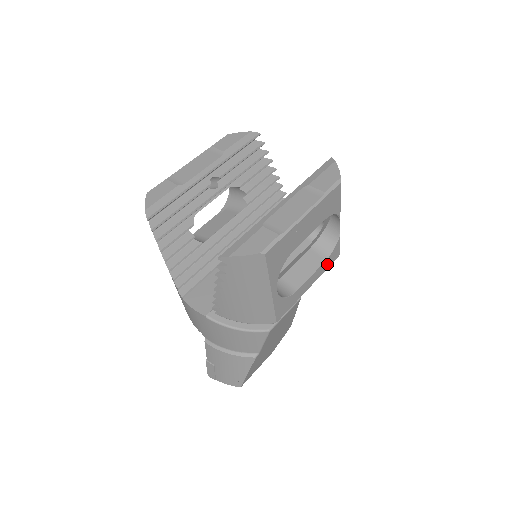
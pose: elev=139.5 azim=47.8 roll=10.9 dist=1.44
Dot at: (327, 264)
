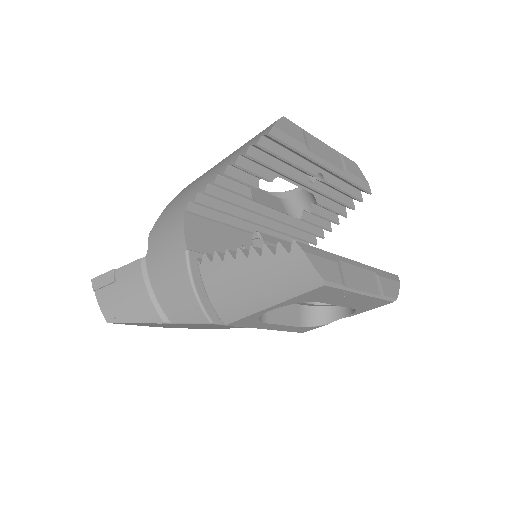
Dot at: (294, 329)
